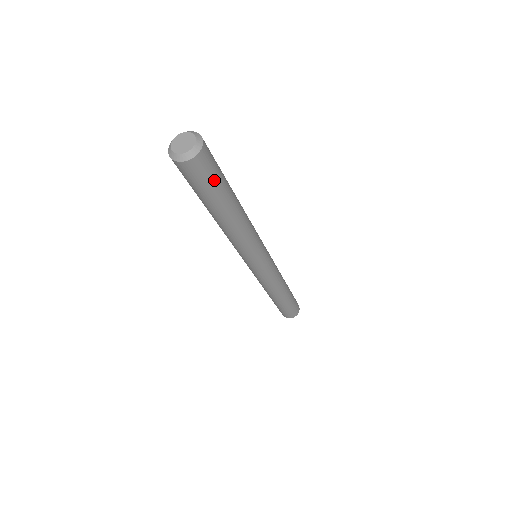
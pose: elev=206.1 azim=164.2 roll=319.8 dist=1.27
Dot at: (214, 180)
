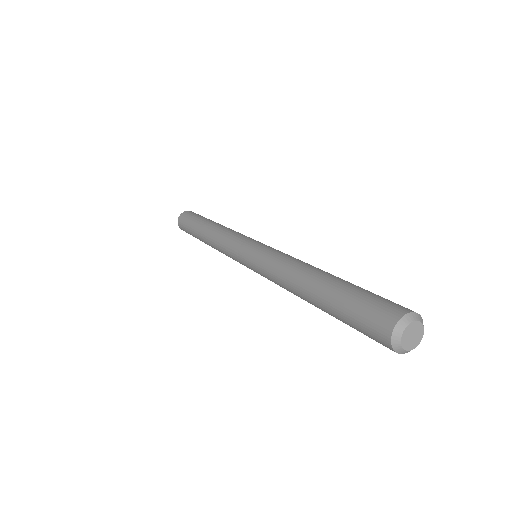
Dot at: occluded
